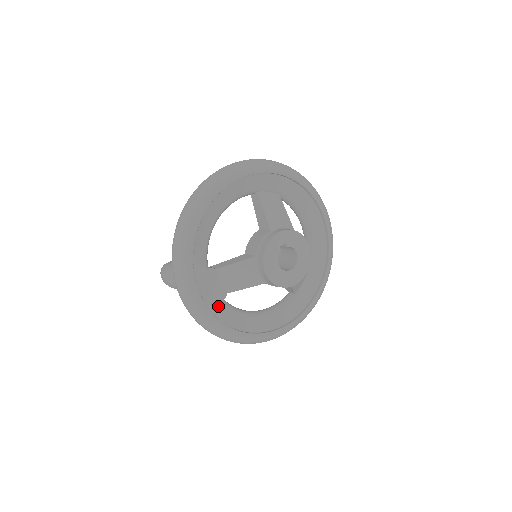
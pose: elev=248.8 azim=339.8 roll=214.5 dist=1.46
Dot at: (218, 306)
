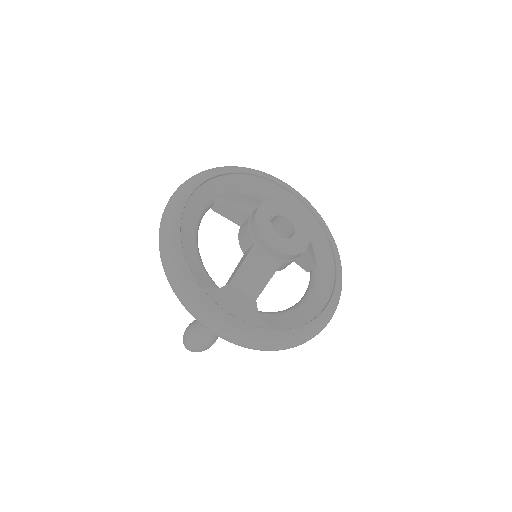
Dot at: (256, 317)
